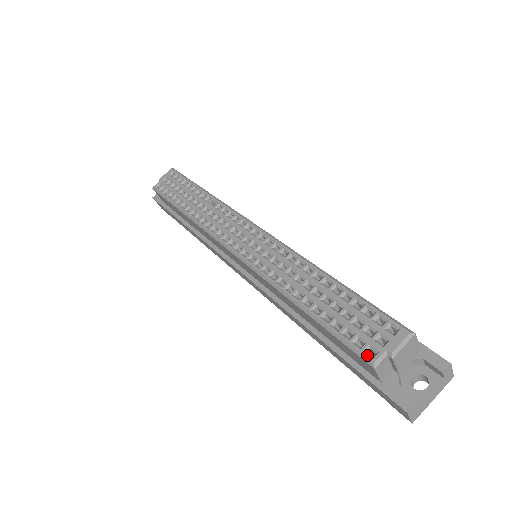
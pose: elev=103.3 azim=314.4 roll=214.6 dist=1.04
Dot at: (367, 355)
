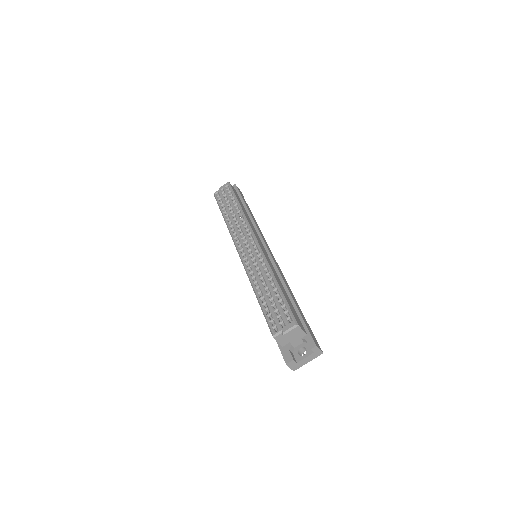
Dot at: (273, 330)
